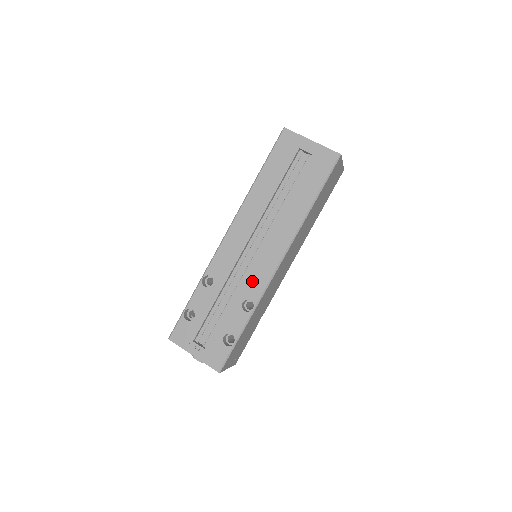
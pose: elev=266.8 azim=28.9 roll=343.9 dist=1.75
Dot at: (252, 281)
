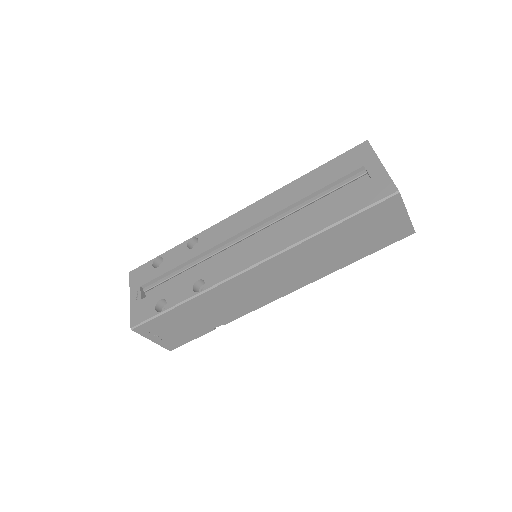
Dot at: (221, 266)
